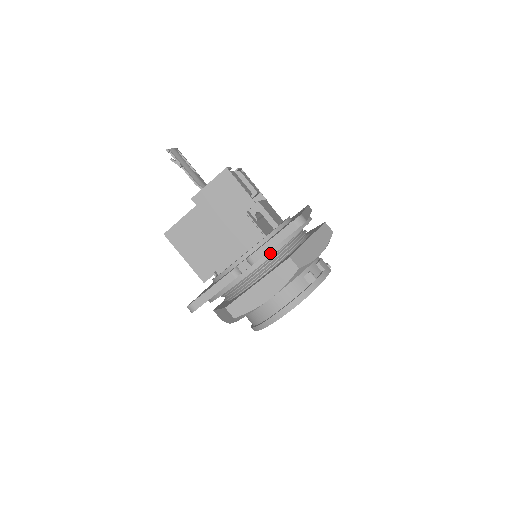
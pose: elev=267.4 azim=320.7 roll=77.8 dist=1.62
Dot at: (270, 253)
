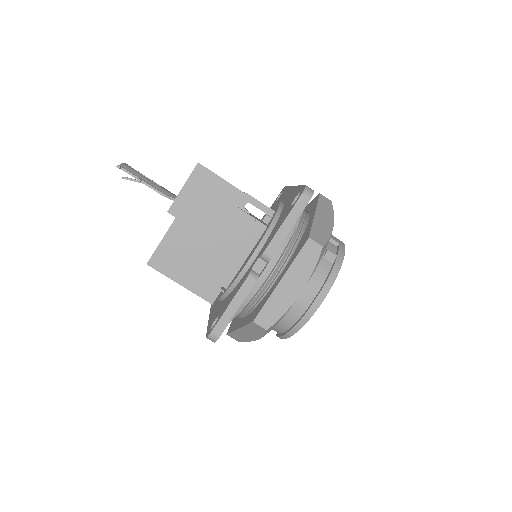
Dot at: (285, 241)
